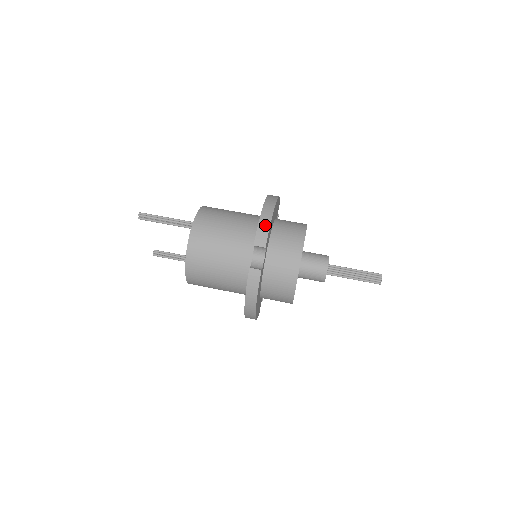
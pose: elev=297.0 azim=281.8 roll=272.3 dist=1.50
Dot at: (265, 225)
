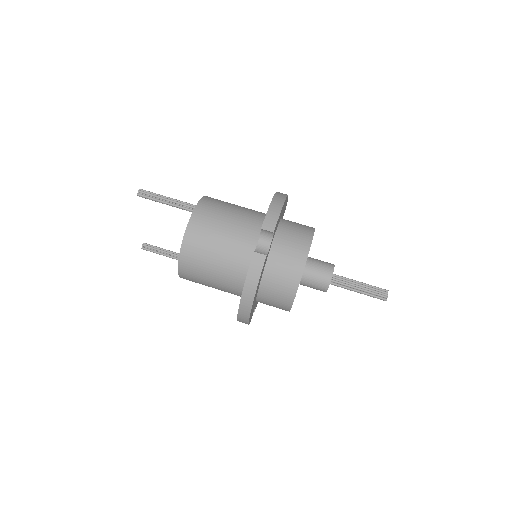
Dot at: (275, 211)
